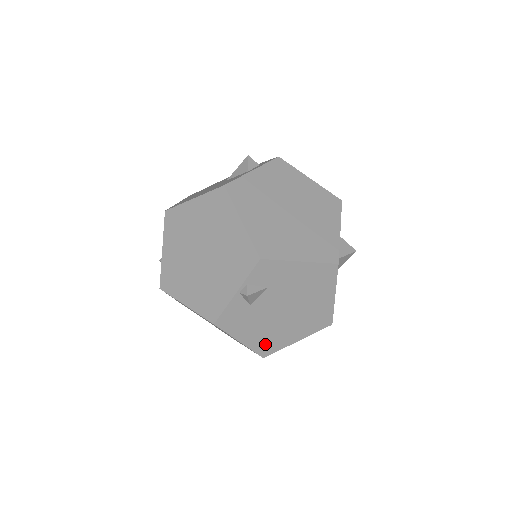
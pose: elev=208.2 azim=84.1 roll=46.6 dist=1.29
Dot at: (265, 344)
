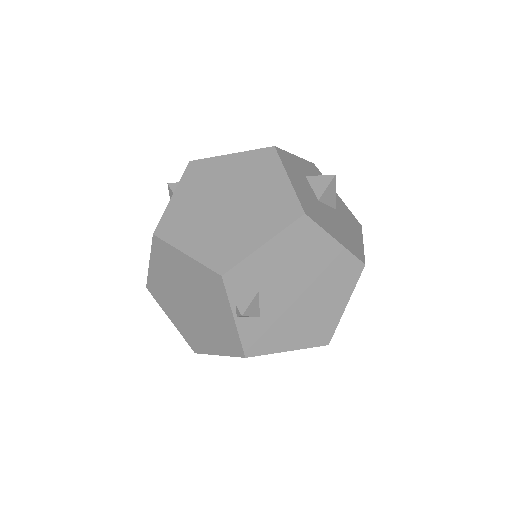
Dot at: (316, 333)
